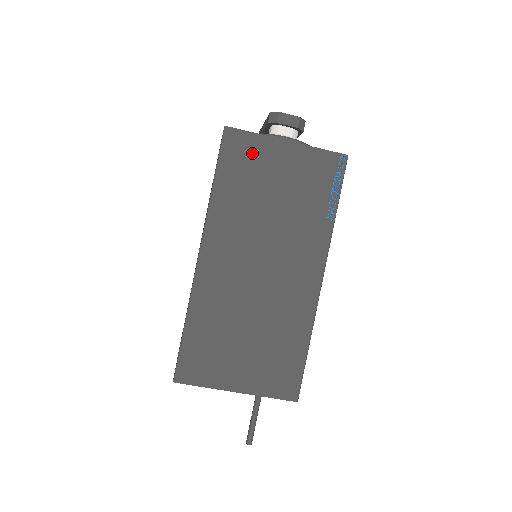
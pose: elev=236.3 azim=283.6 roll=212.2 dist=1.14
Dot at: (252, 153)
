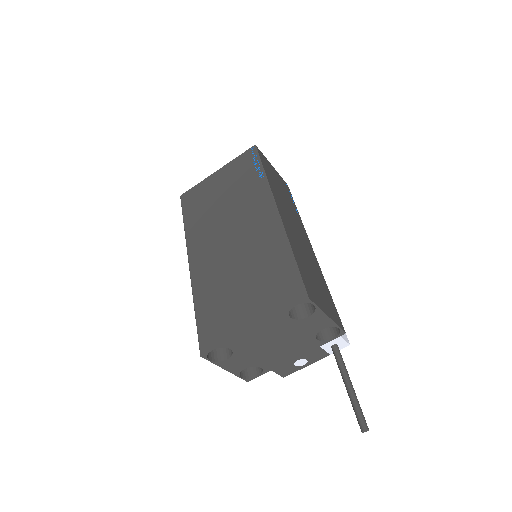
Dot at: (199, 193)
